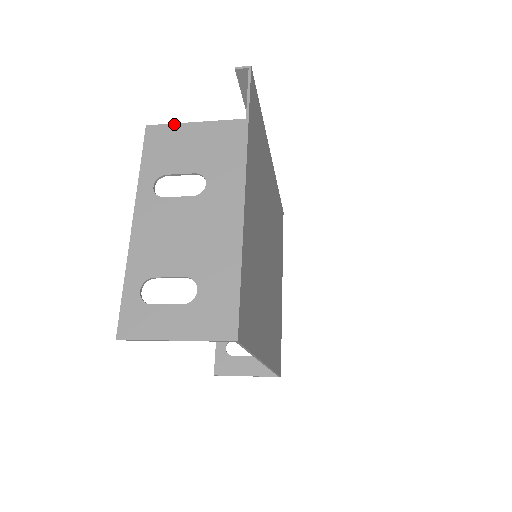
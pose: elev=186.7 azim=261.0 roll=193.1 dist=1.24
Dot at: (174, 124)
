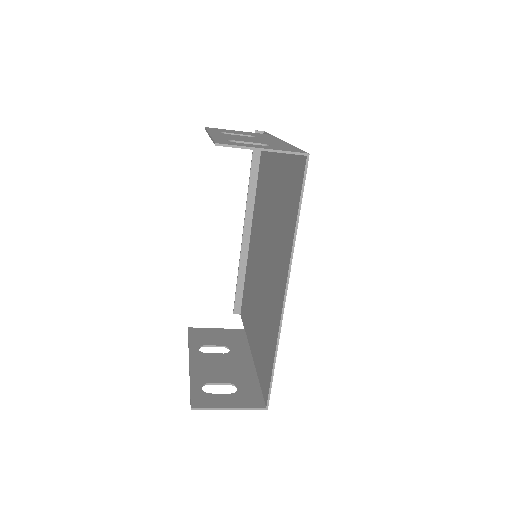
Dot at: (224, 129)
